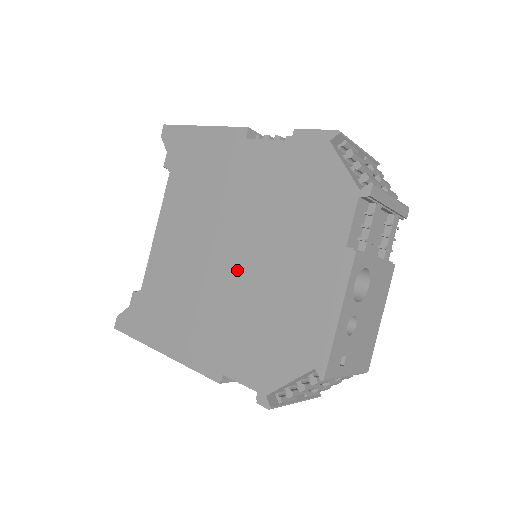
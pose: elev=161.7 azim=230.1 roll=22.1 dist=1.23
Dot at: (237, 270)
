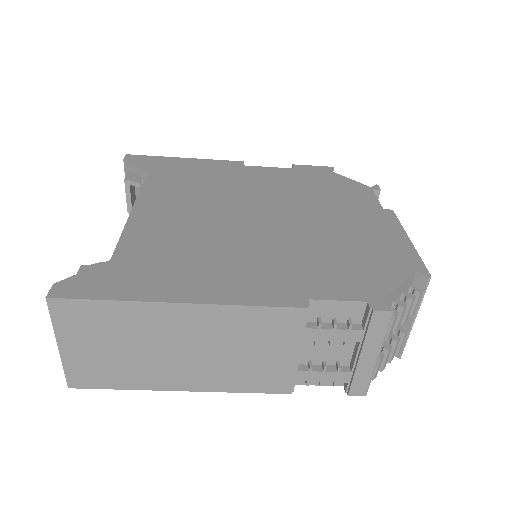
Dot at: (279, 225)
